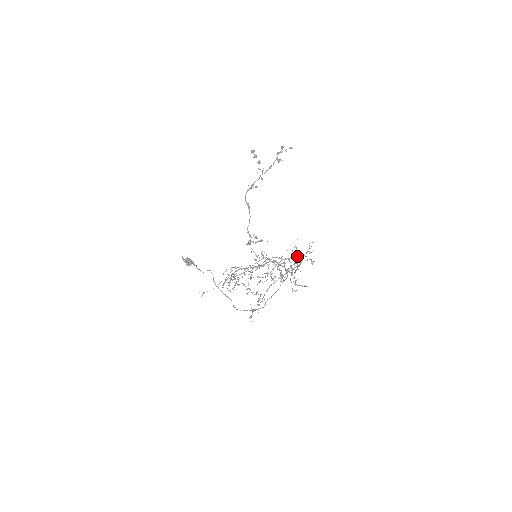
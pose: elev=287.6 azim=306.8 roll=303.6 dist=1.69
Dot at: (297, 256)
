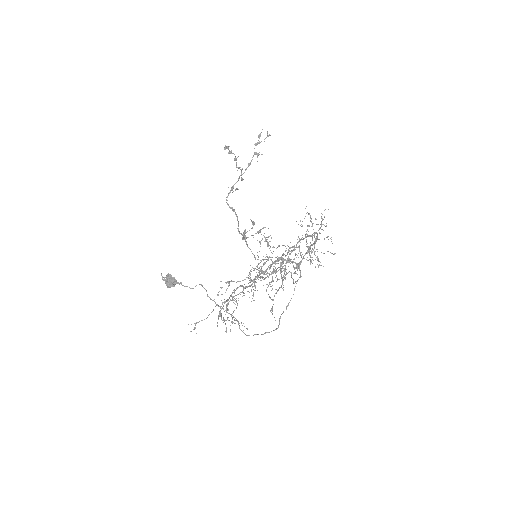
Dot at: (312, 225)
